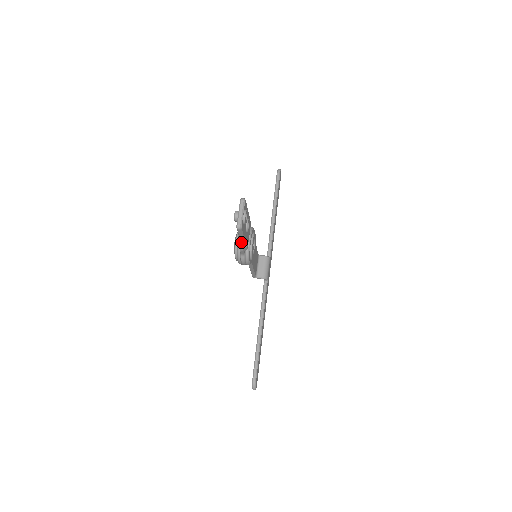
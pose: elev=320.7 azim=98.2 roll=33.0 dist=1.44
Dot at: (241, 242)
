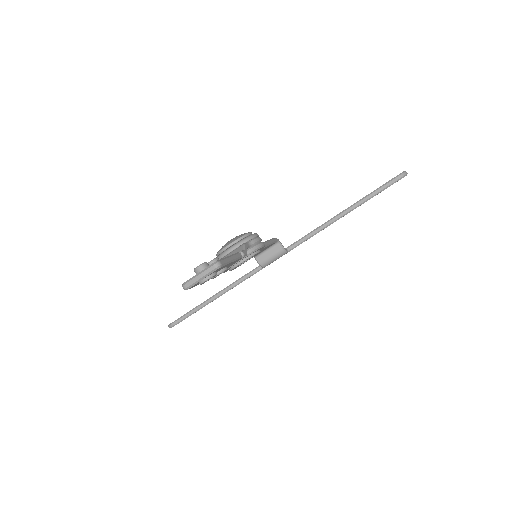
Dot at: occluded
